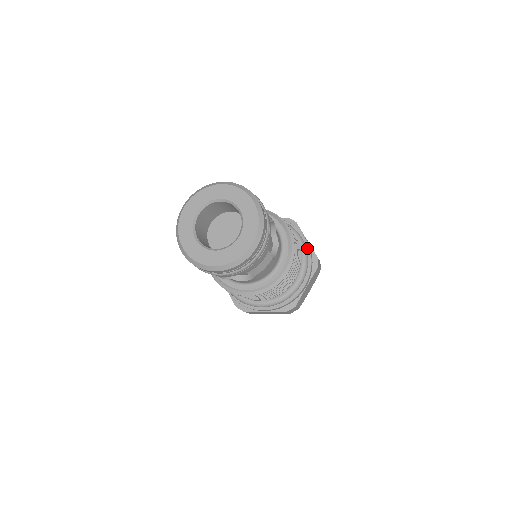
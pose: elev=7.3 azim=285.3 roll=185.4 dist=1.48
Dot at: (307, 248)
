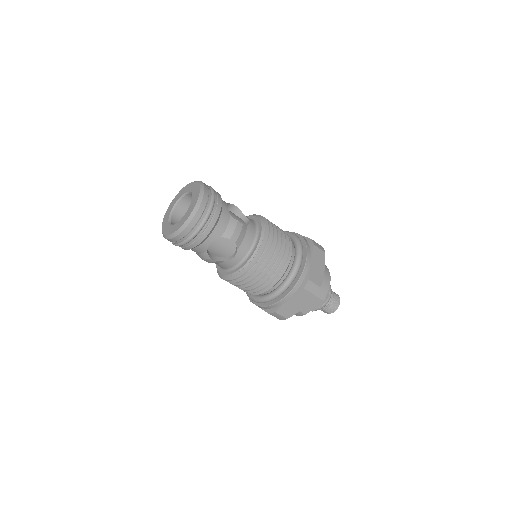
Dot at: (299, 237)
